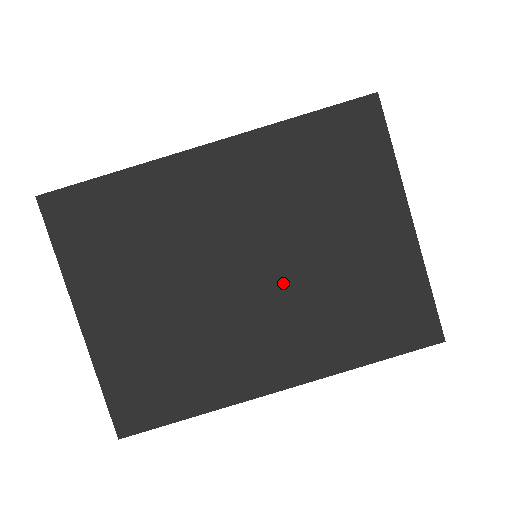
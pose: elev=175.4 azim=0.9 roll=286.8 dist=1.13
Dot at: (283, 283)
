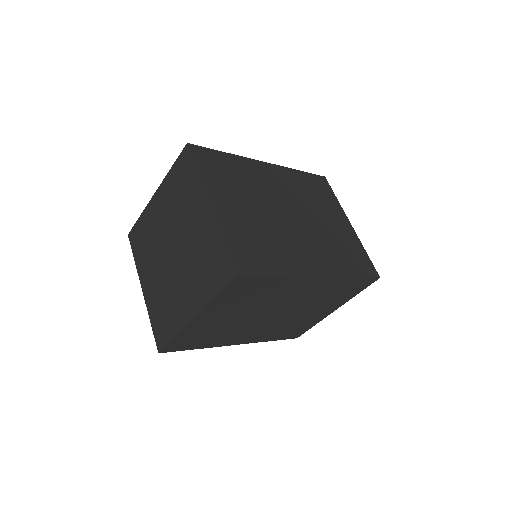
Dot at: (308, 227)
